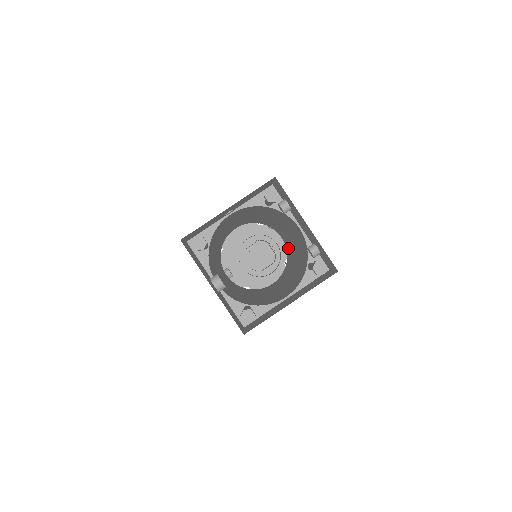
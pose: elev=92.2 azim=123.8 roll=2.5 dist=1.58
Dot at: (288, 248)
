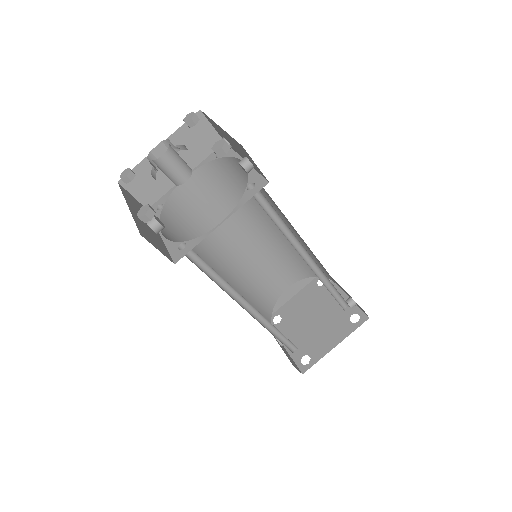
Dot at: occluded
